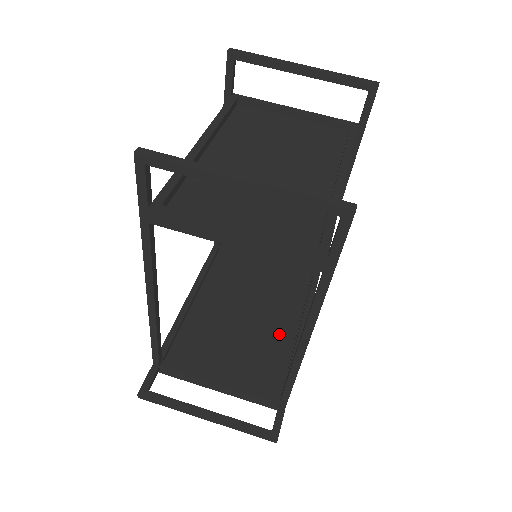
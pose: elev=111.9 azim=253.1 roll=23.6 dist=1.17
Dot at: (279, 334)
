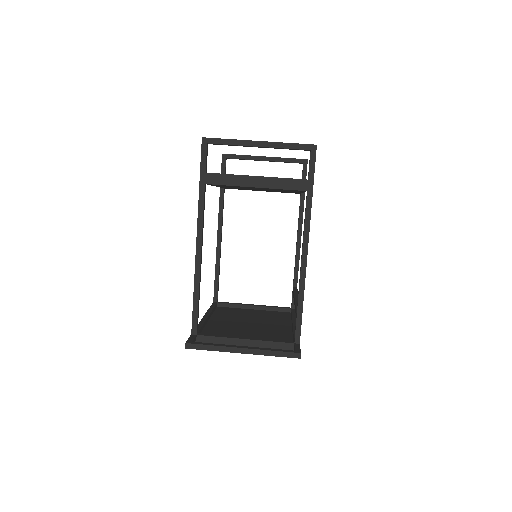
Dot at: (279, 328)
